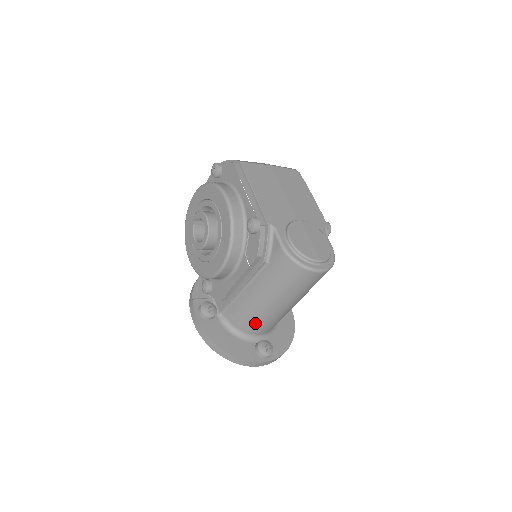
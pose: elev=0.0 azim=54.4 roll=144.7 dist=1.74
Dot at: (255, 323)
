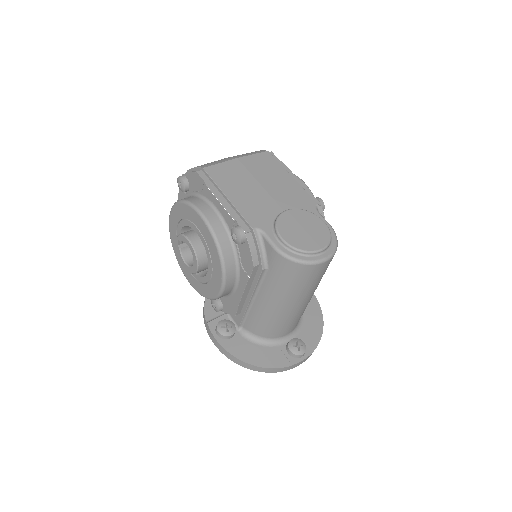
Dot at: (277, 327)
